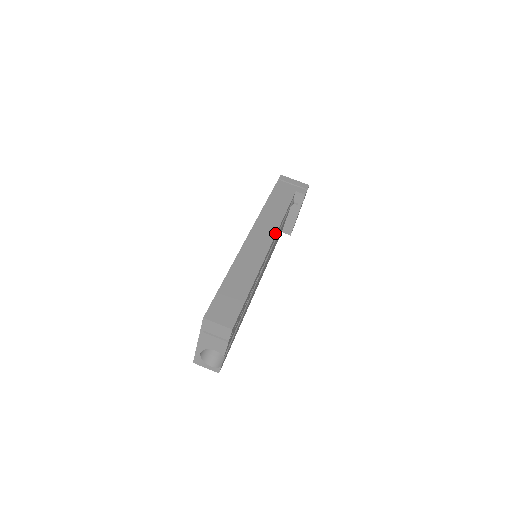
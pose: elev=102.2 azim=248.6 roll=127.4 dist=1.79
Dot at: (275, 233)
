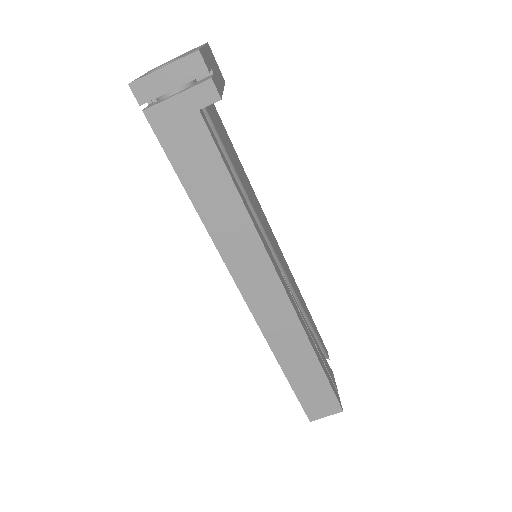
Dot at: (268, 260)
